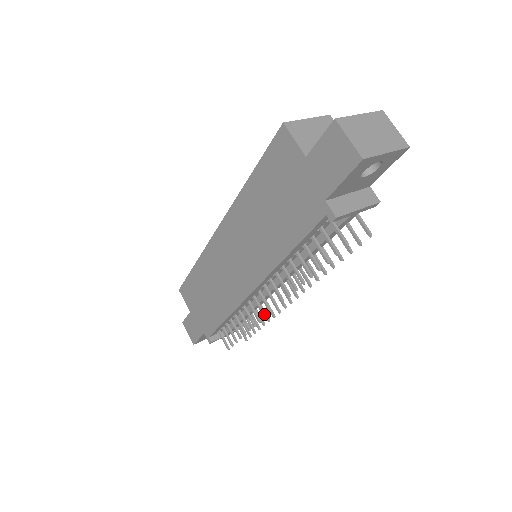
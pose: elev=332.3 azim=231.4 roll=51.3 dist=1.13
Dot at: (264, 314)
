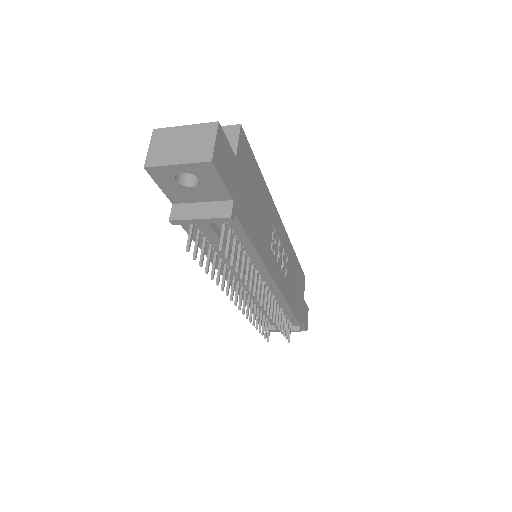
Dot at: (243, 310)
